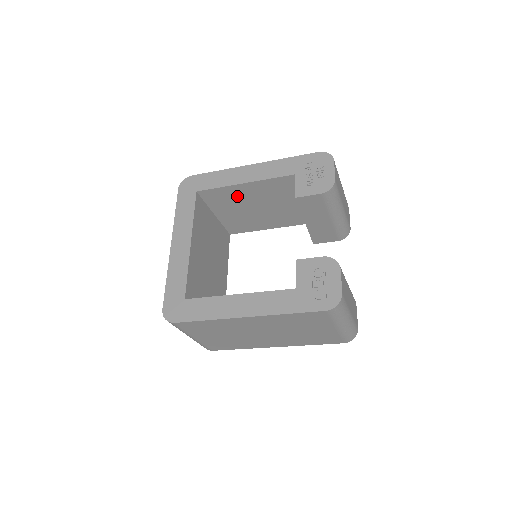
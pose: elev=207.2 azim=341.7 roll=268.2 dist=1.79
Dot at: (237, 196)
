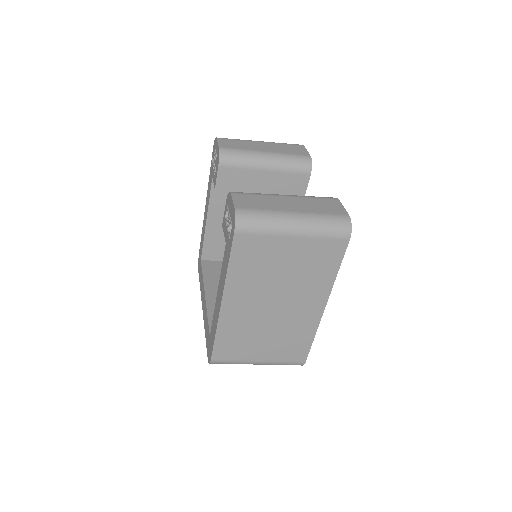
Dot at: (222, 234)
